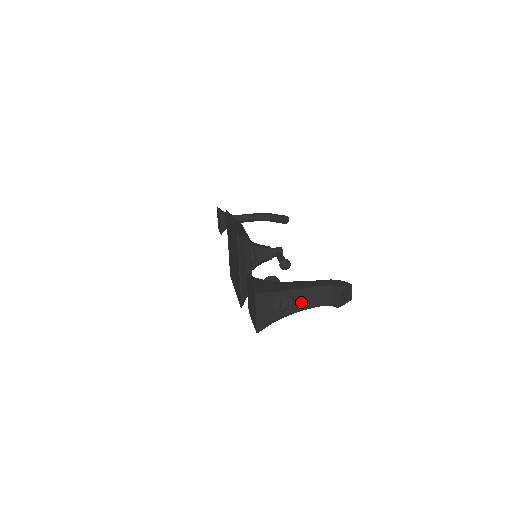
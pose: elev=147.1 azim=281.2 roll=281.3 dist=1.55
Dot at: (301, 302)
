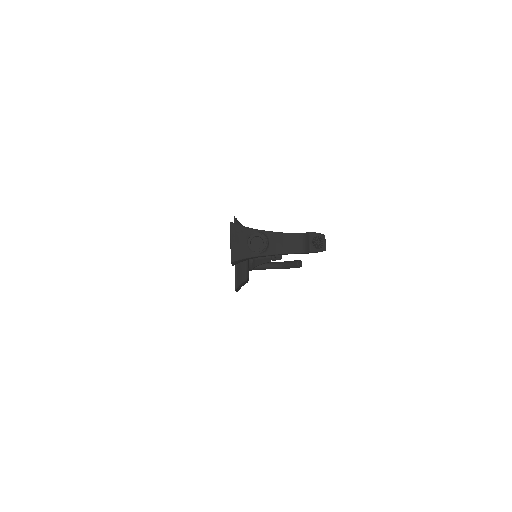
Dot at: (276, 245)
